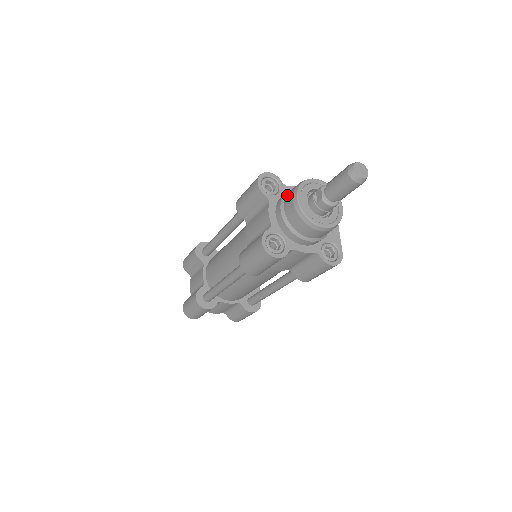
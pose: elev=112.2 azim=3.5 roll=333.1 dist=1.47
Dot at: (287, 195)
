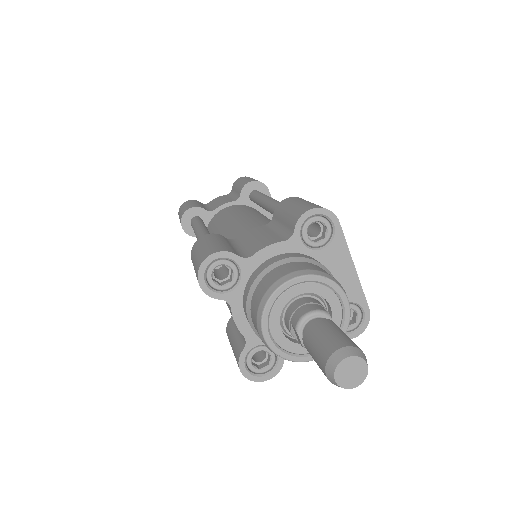
Dot at: (251, 307)
